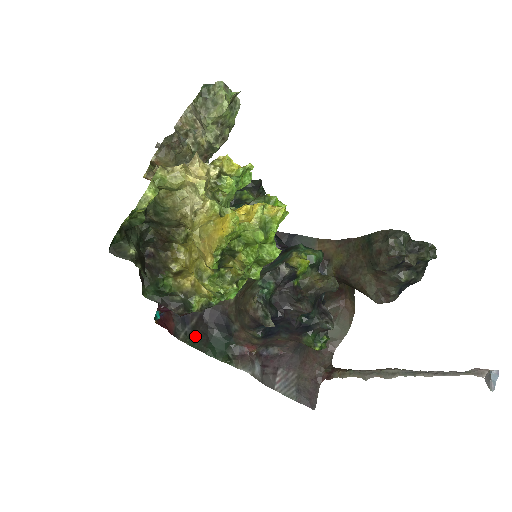
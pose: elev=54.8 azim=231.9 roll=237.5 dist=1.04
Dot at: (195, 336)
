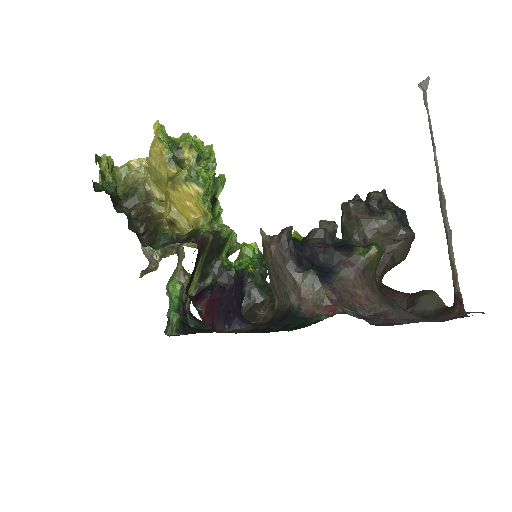
Dot at: occluded
